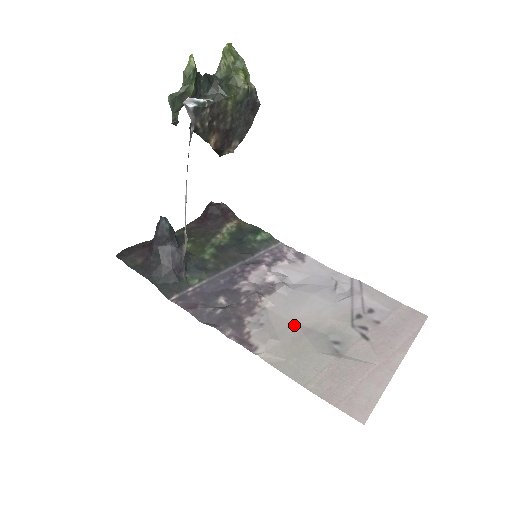
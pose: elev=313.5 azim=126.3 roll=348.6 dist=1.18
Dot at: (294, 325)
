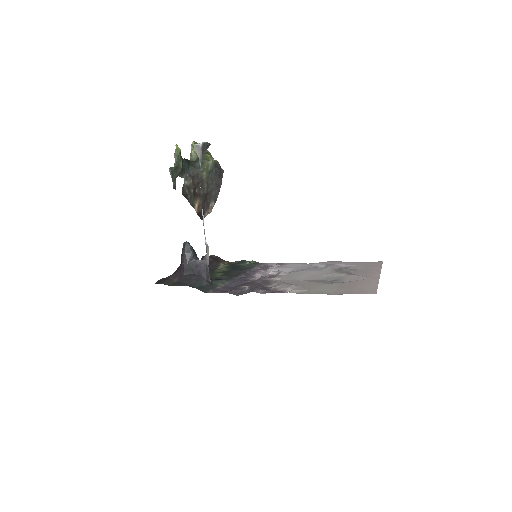
Dot at: (302, 281)
